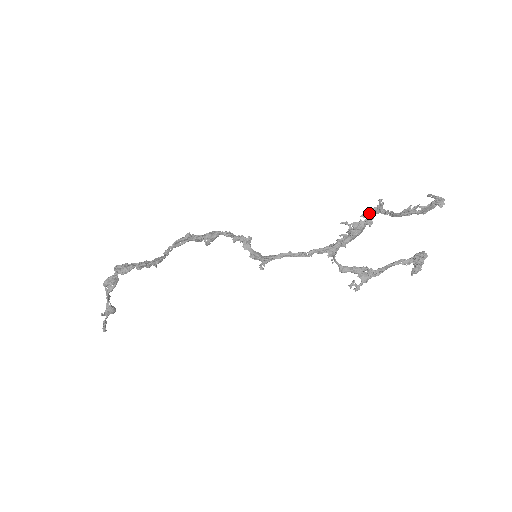
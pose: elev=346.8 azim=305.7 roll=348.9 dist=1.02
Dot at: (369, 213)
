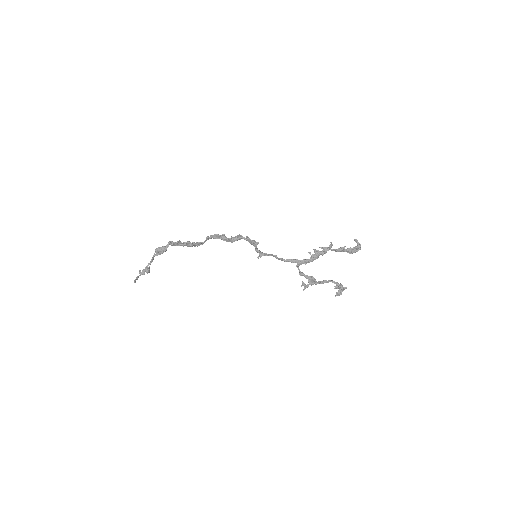
Dot at: (324, 248)
